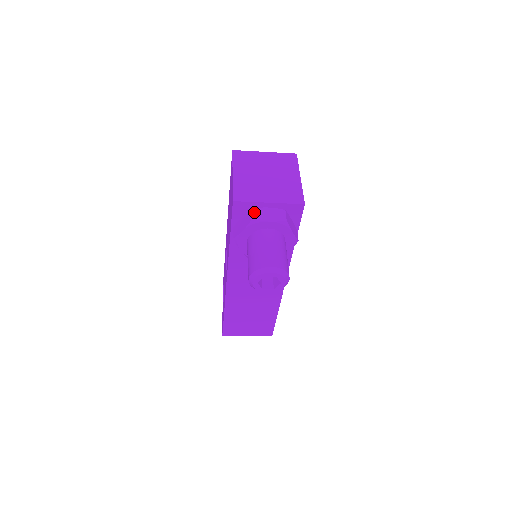
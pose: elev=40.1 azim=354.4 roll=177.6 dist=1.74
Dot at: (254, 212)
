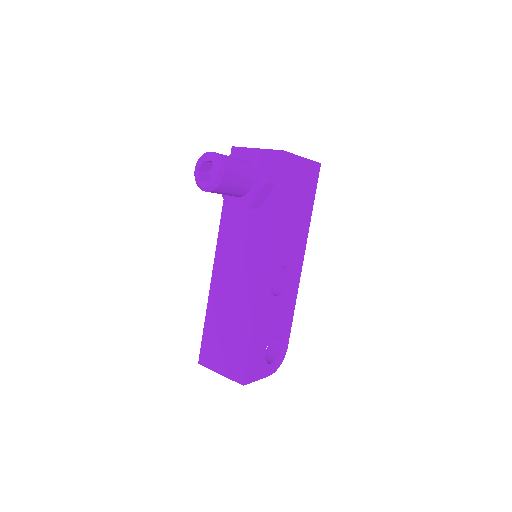
Dot at: occluded
